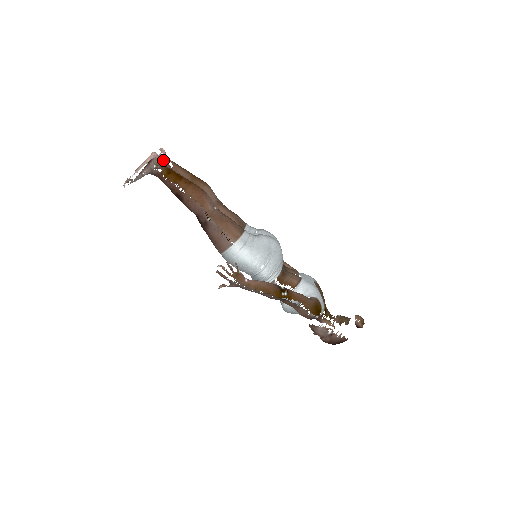
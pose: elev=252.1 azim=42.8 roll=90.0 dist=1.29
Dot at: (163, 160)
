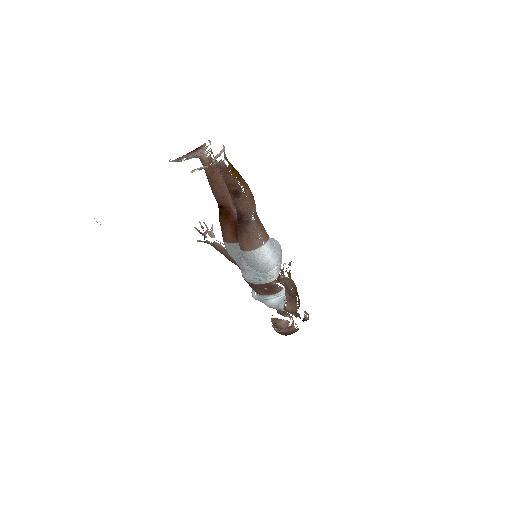
Dot at: (208, 152)
